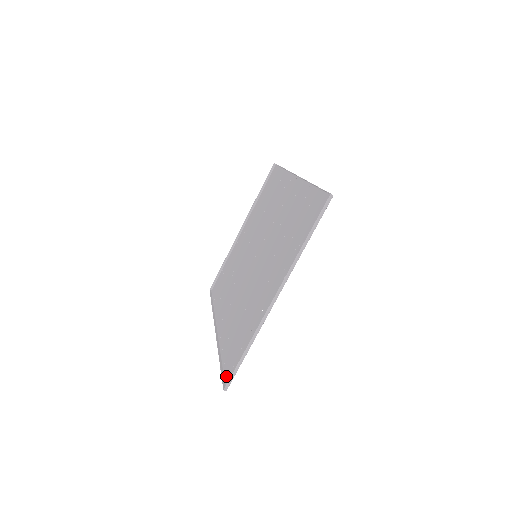
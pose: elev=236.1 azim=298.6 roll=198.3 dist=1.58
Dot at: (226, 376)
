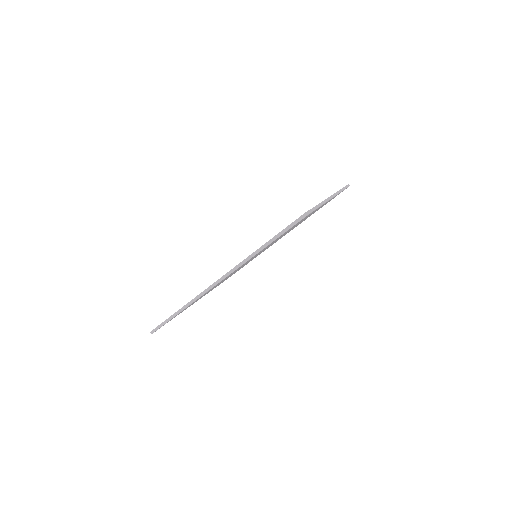
Dot at: (293, 225)
